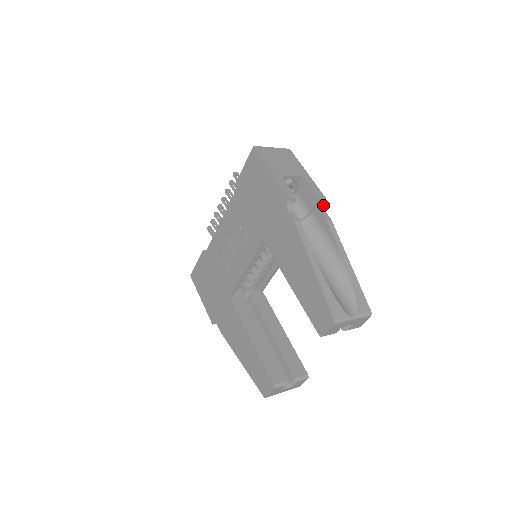
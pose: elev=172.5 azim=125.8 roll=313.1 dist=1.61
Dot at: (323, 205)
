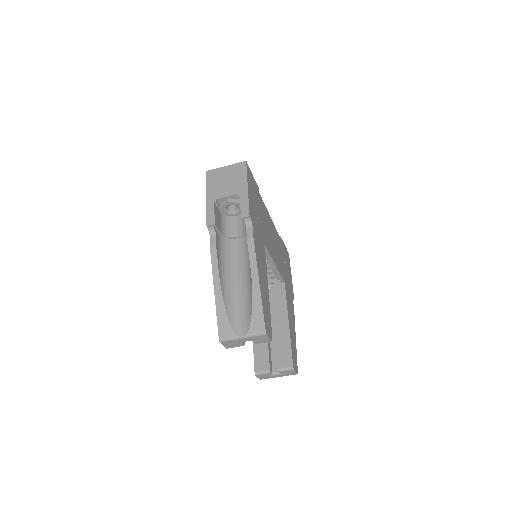
Dot at: (250, 222)
